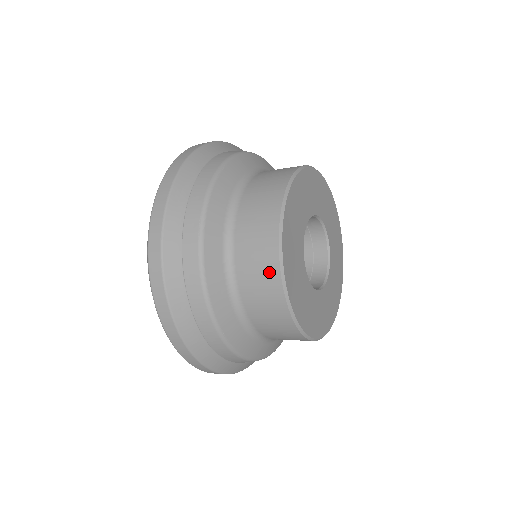
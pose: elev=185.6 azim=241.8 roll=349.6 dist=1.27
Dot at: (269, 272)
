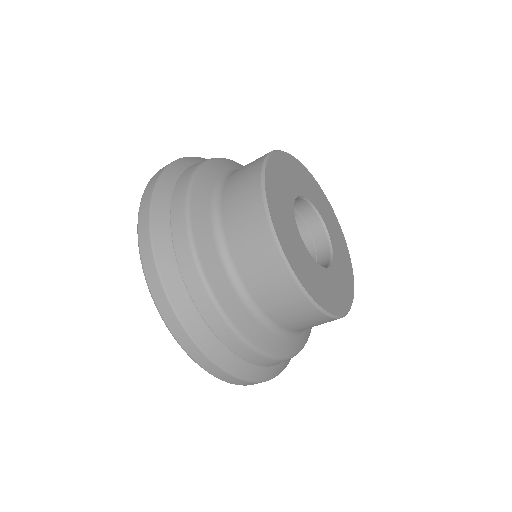
Dot at: (291, 295)
